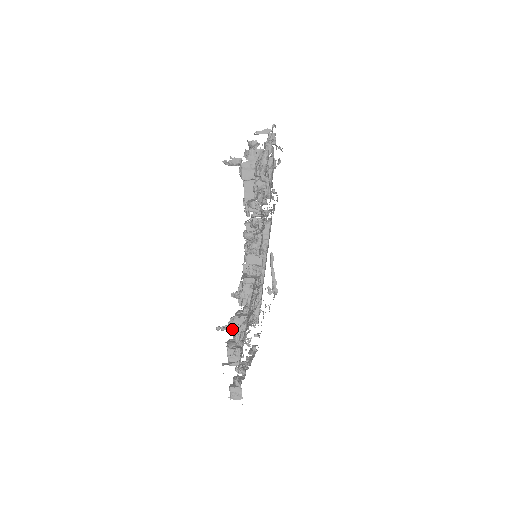
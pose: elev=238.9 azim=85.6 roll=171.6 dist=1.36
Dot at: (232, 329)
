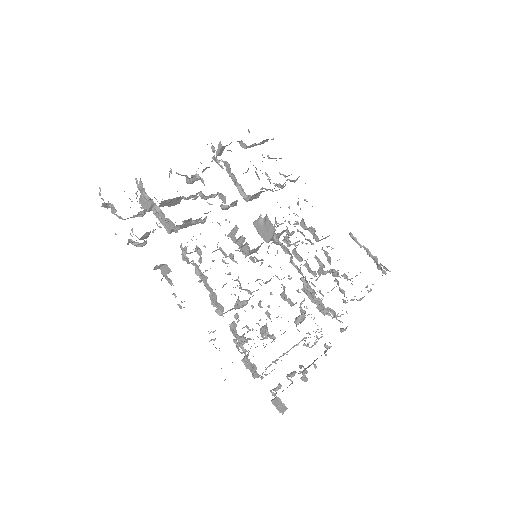
Dot at: (242, 340)
